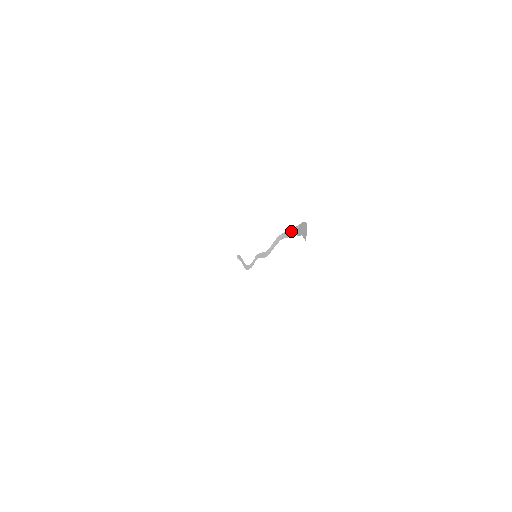
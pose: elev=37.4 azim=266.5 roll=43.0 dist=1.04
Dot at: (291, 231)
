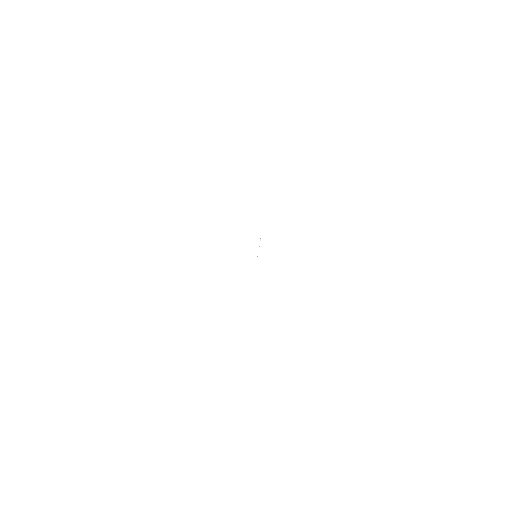
Dot at: occluded
